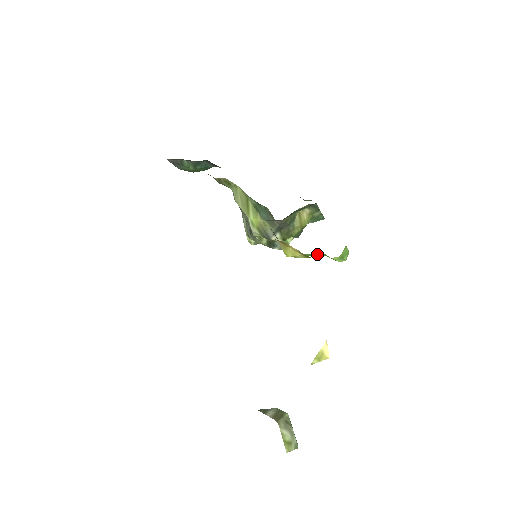
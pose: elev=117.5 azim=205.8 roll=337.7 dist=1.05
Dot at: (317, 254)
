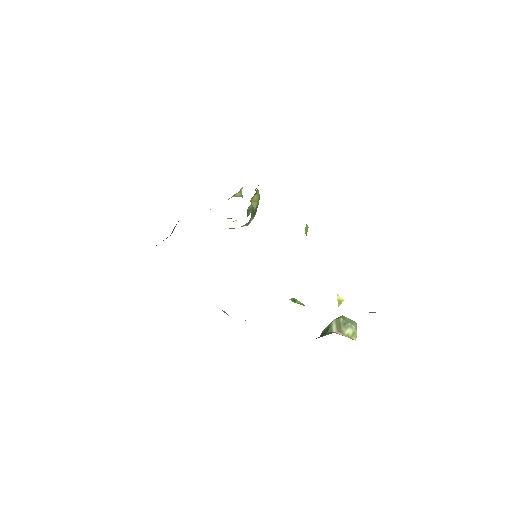
Dot at: occluded
